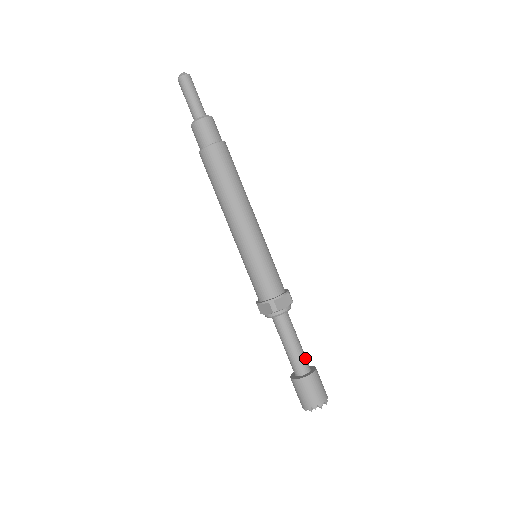
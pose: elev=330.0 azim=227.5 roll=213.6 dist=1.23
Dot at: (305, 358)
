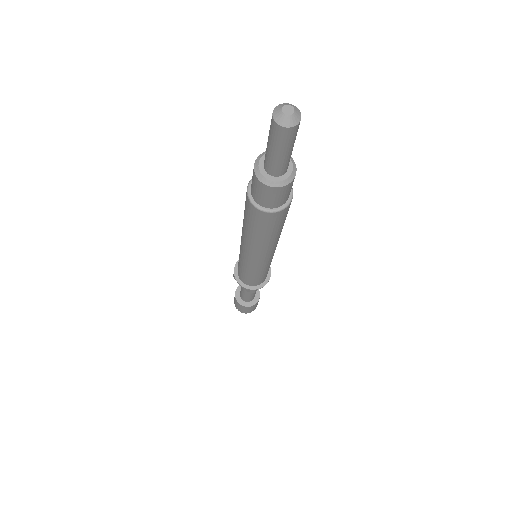
Dot at: (255, 293)
